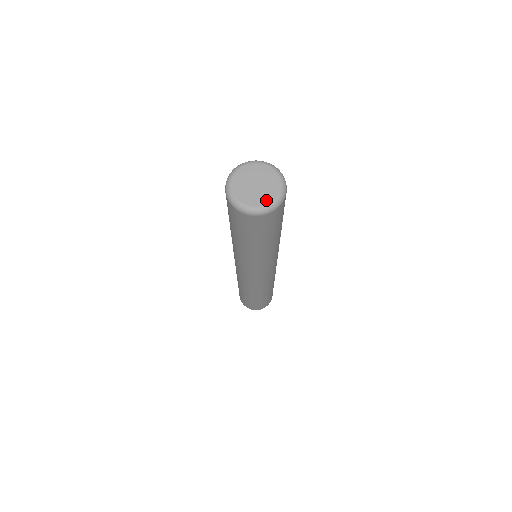
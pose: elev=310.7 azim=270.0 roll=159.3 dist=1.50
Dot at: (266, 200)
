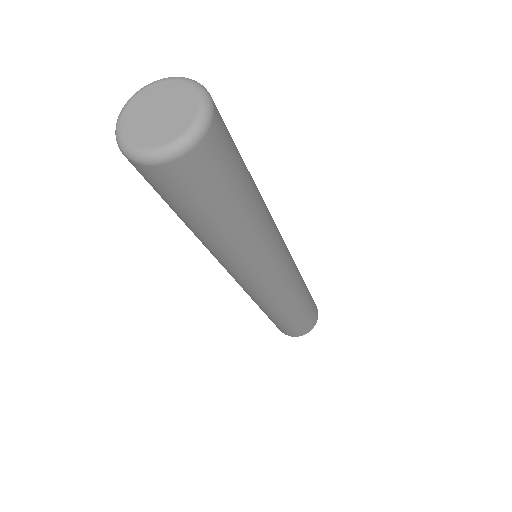
Dot at: (162, 139)
